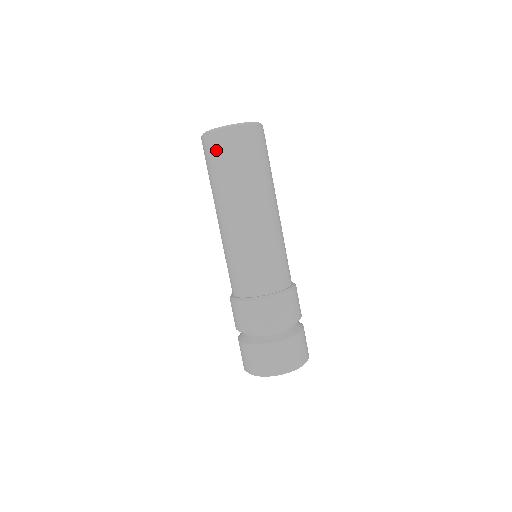
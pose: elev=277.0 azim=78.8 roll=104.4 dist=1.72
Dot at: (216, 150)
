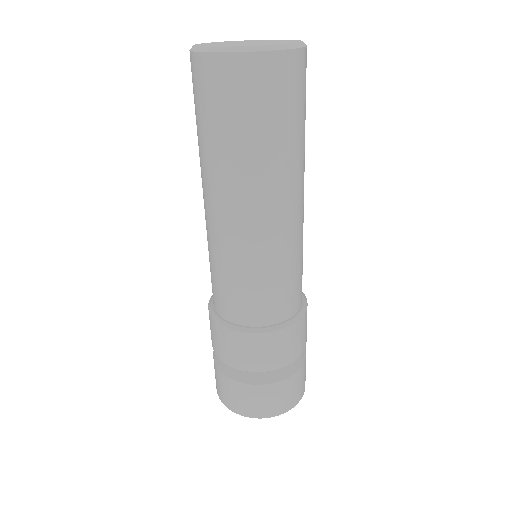
Dot at: (216, 90)
